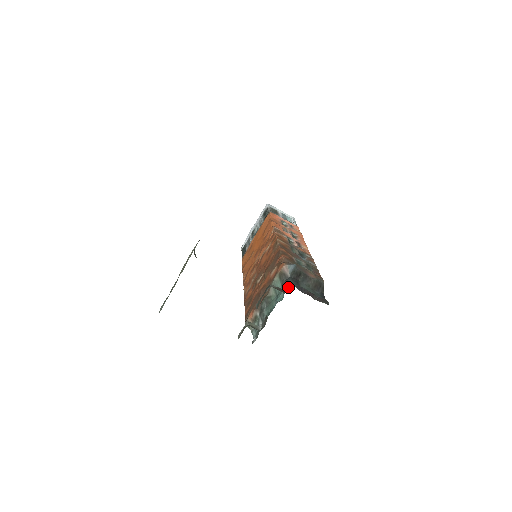
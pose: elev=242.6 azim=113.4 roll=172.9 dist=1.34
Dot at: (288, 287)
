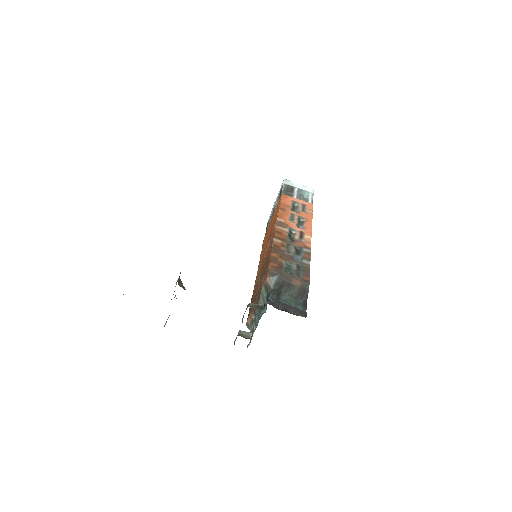
Dot at: occluded
